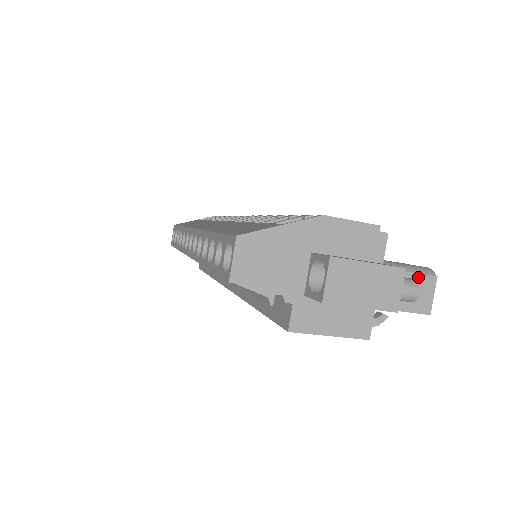
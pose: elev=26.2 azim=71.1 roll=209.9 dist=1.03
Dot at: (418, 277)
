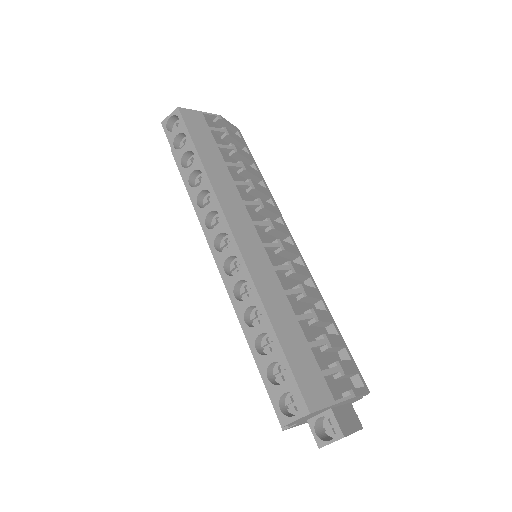
Dot at: (356, 400)
